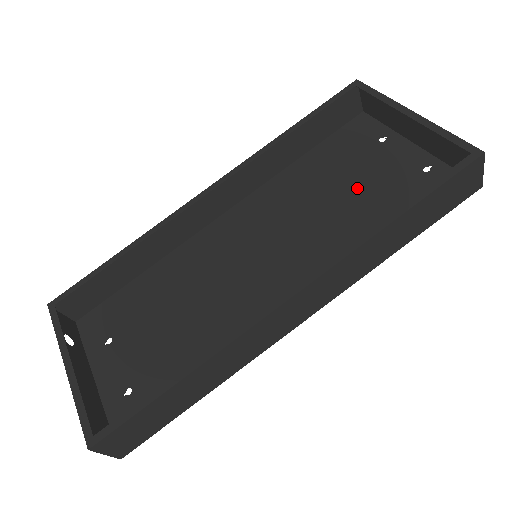
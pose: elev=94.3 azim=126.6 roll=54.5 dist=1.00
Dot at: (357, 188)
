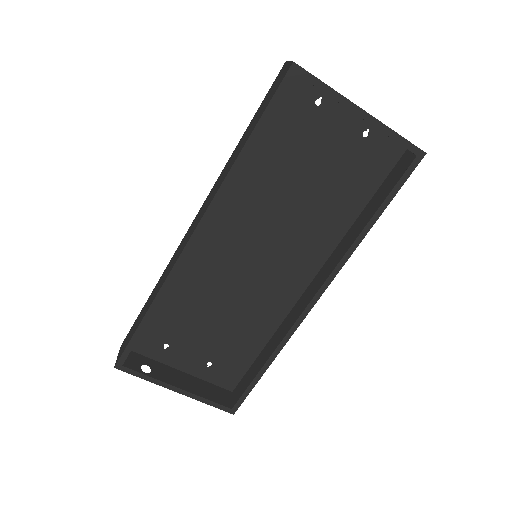
Dot at: (312, 166)
